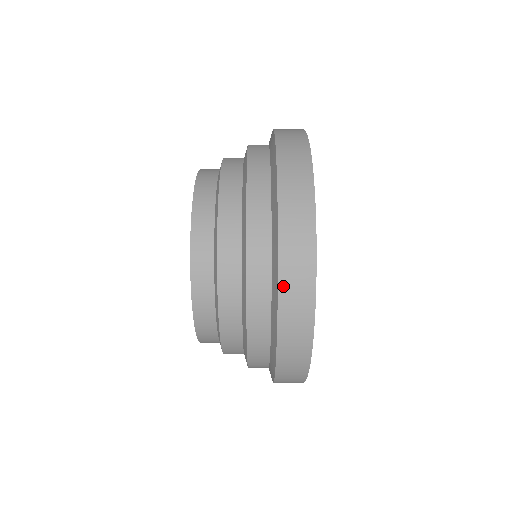
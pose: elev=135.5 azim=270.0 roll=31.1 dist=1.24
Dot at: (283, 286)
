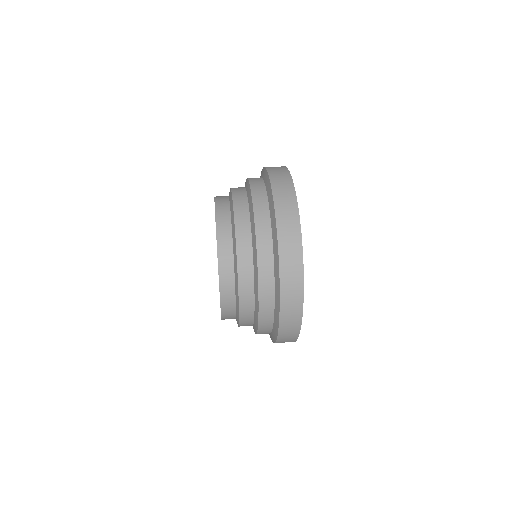
Dot at: (272, 176)
